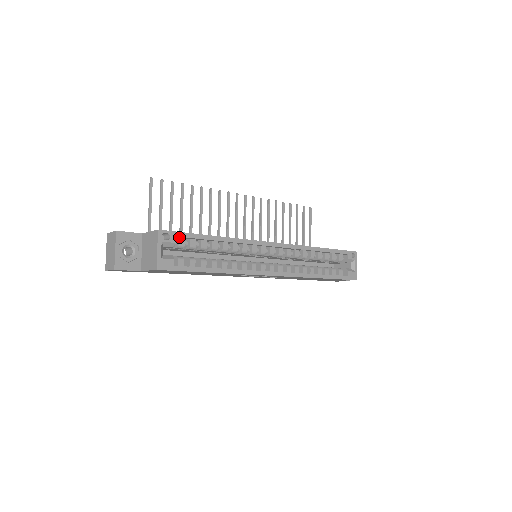
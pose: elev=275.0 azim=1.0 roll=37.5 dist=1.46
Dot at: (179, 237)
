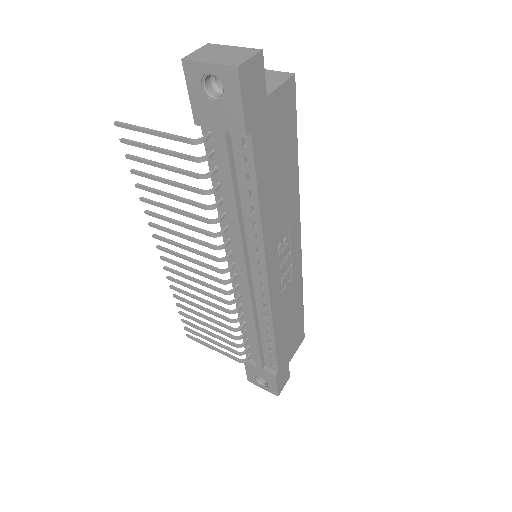
Dot at: occluded
